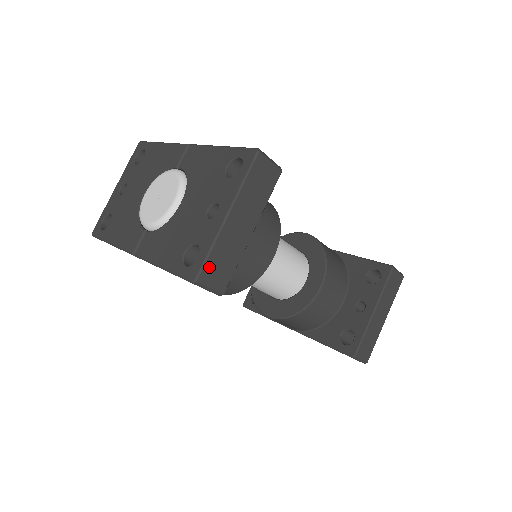
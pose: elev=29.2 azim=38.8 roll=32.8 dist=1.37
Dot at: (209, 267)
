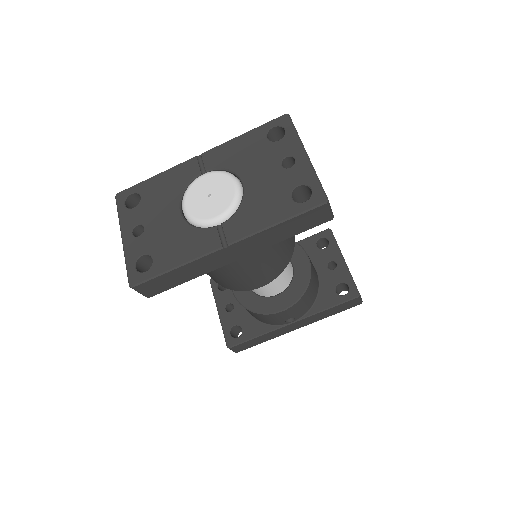
Dot at: (324, 191)
